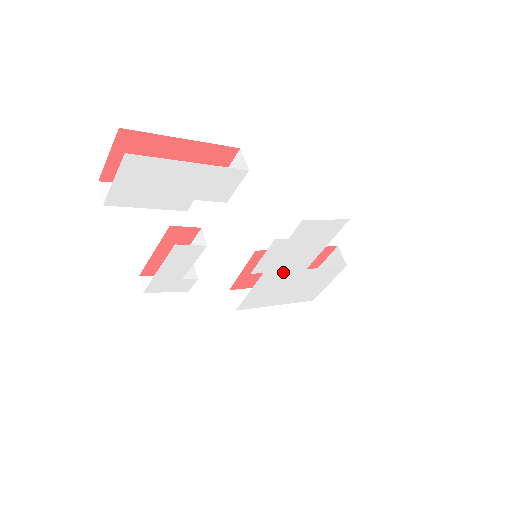
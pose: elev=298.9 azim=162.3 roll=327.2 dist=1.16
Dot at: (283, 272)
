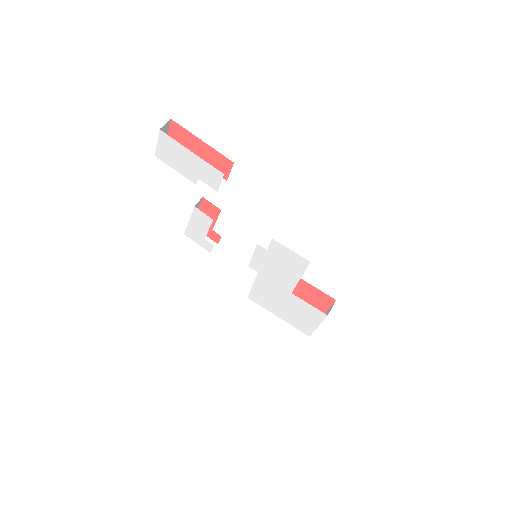
Dot at: (273, 283)
